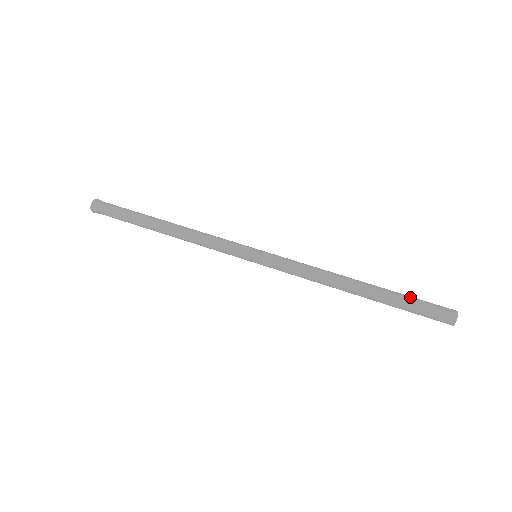
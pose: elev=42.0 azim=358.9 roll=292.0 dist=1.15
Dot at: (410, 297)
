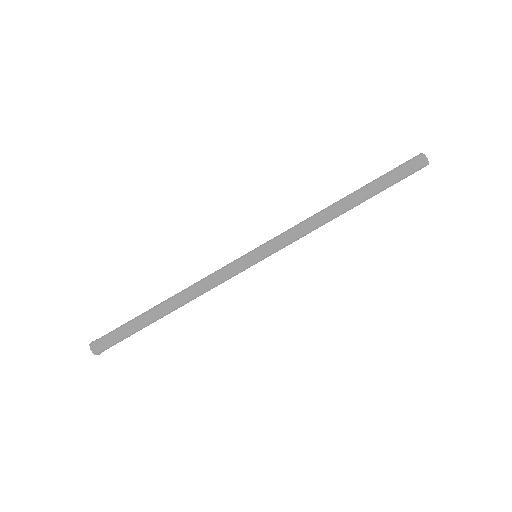
Dot at: (384, 174)
